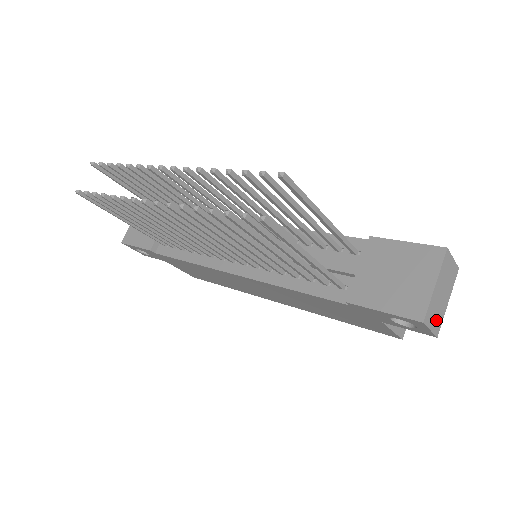
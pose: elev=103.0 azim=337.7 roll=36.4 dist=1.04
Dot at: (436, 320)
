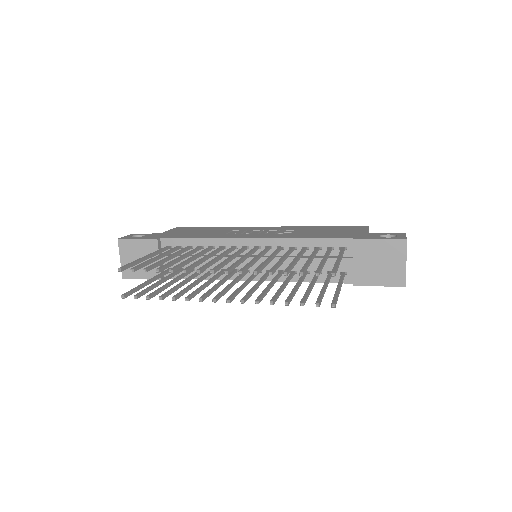
Dot at: occluded
